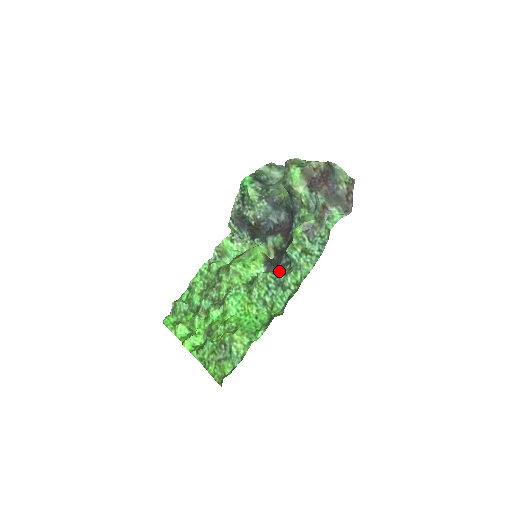
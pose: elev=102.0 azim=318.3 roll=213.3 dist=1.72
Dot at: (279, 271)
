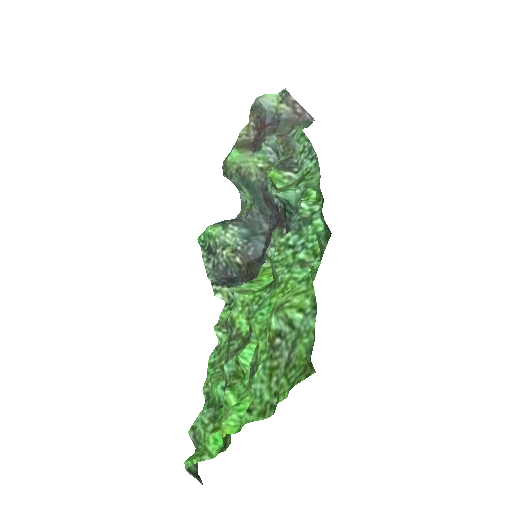
Dot at: occluded
